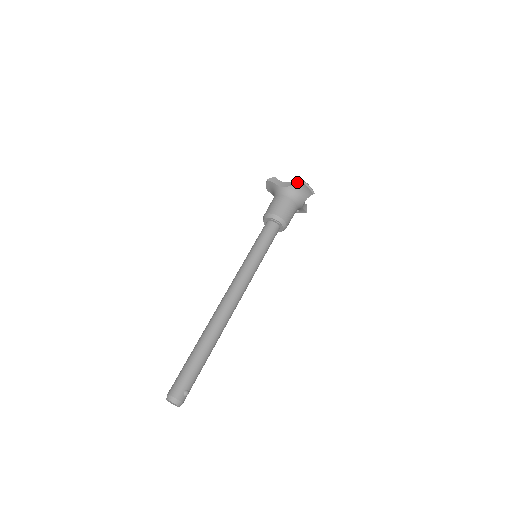
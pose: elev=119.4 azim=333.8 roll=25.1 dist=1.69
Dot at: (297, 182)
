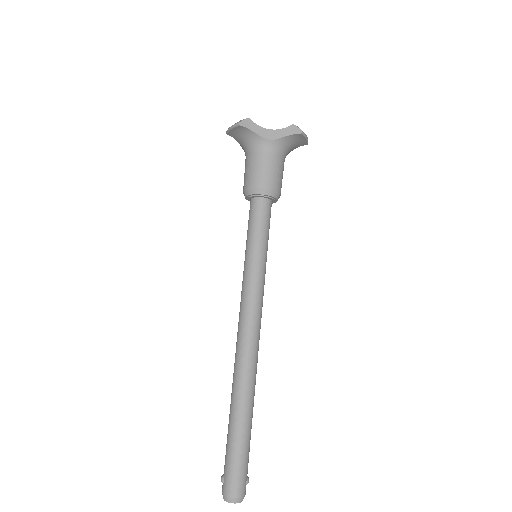
Dot at: (292, 132)
